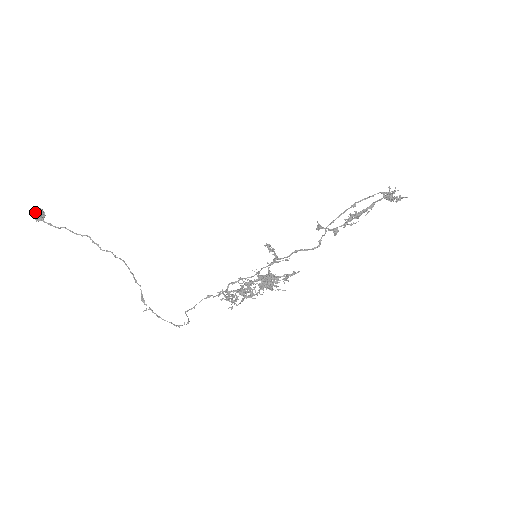
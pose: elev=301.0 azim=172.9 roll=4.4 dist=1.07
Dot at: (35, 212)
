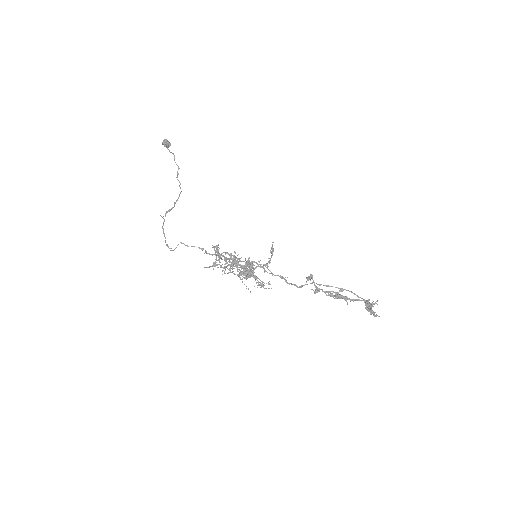
Dot at: occluded
